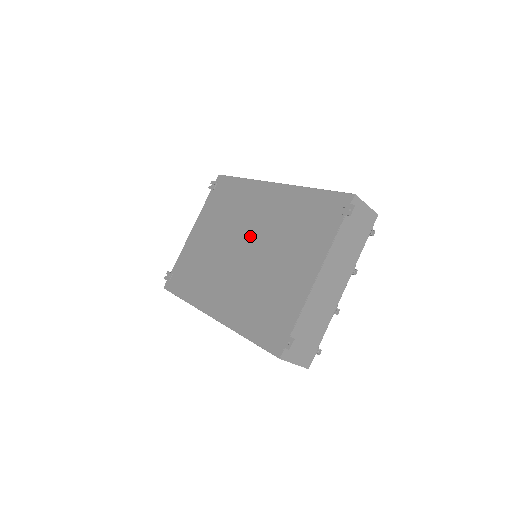
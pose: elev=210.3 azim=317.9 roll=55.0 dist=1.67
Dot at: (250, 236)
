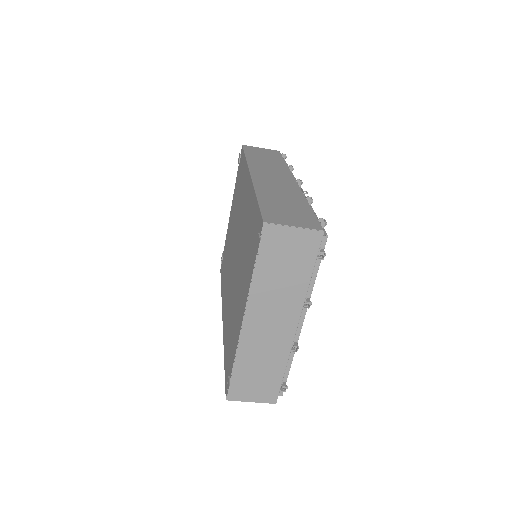
Dot at: (237, 240)
